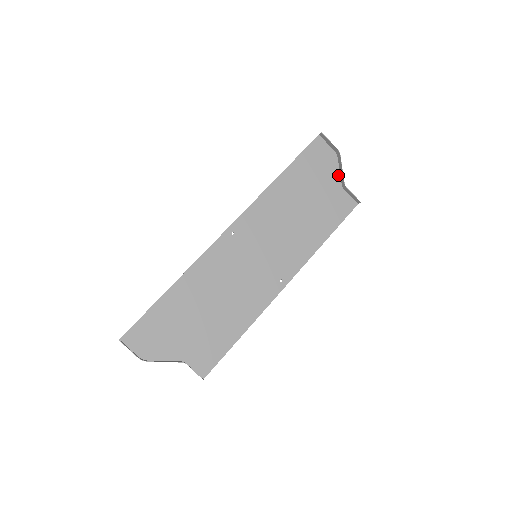
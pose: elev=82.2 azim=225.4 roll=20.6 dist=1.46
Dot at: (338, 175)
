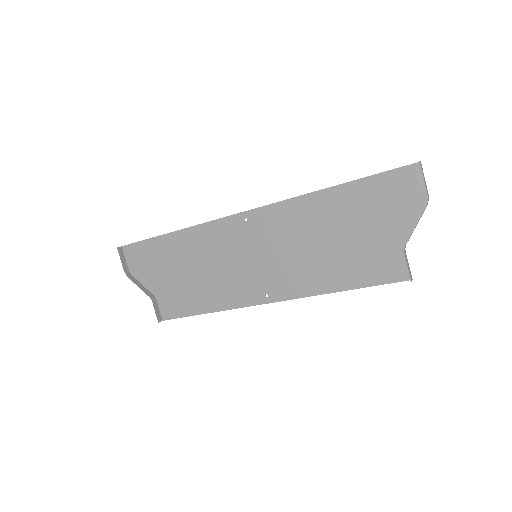
Dot at: (410, 229)
